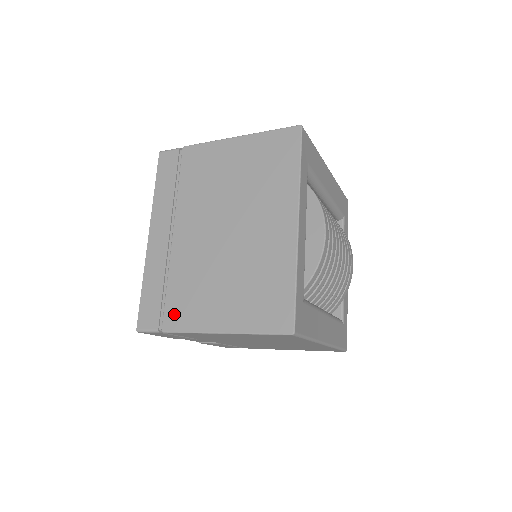
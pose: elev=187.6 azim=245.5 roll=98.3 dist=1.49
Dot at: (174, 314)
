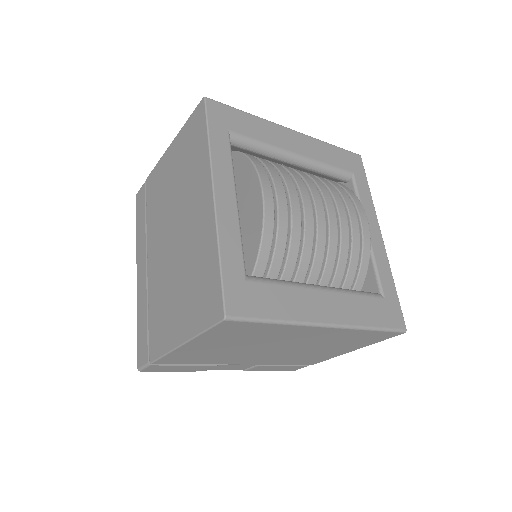
Dot at: (154, 341)
